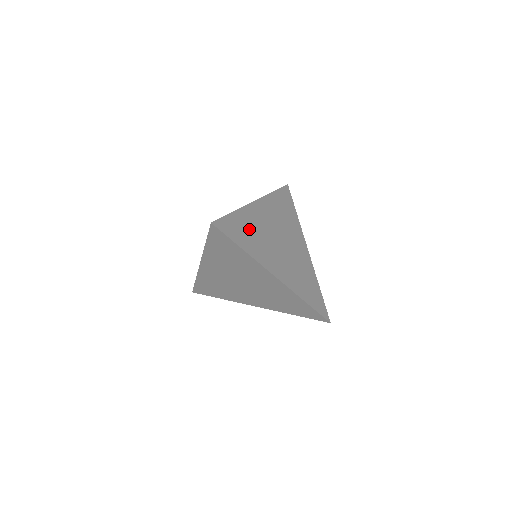
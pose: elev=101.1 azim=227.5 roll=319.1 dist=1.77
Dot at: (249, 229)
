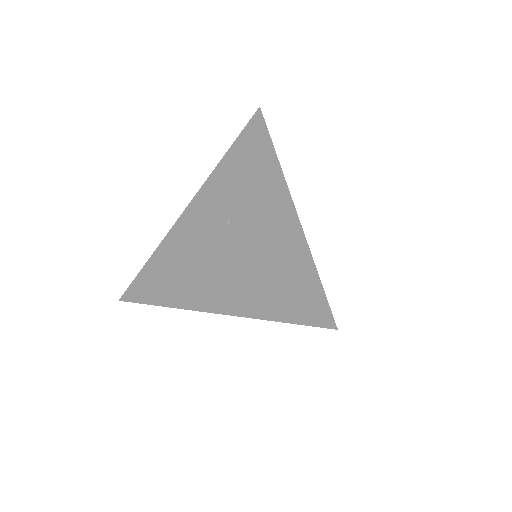
Dot at: occluded
